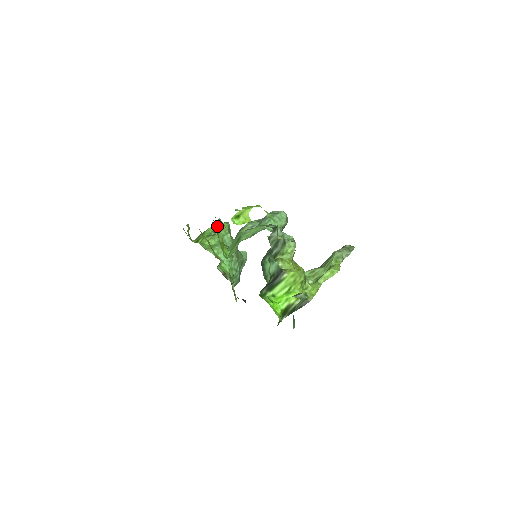
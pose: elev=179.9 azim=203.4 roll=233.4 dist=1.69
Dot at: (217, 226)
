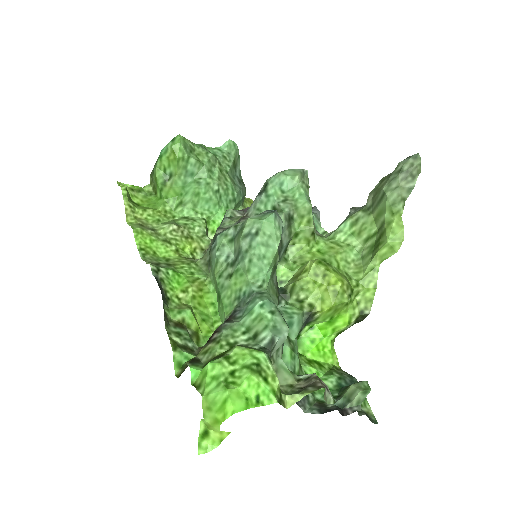
Dot at: (166, 157)
